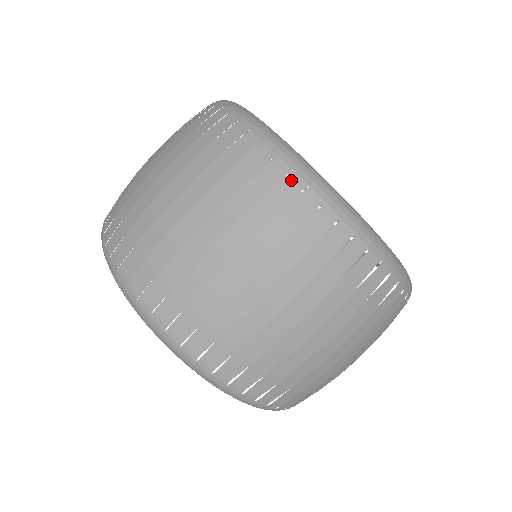
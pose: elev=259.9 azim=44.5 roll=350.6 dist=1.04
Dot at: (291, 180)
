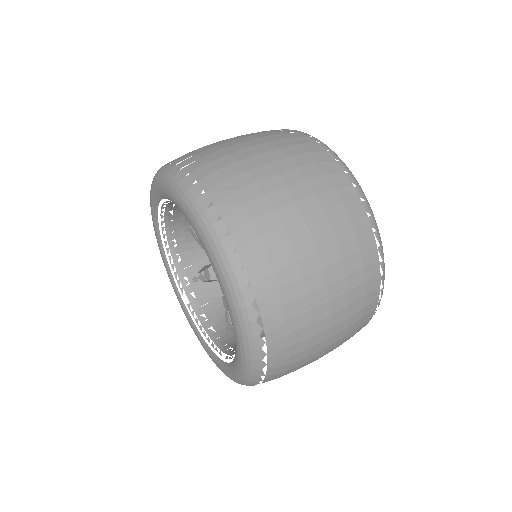
Dot at: occluded
